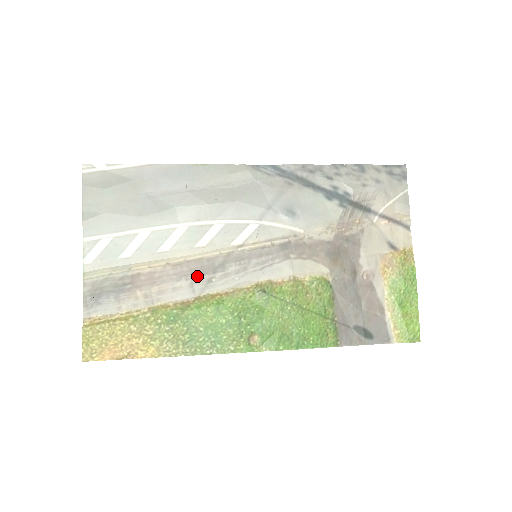
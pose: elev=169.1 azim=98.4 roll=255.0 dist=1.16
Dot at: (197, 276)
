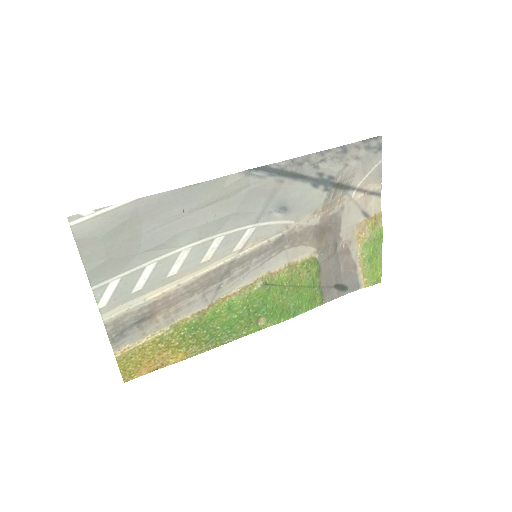
Dot at: (207, 288)
